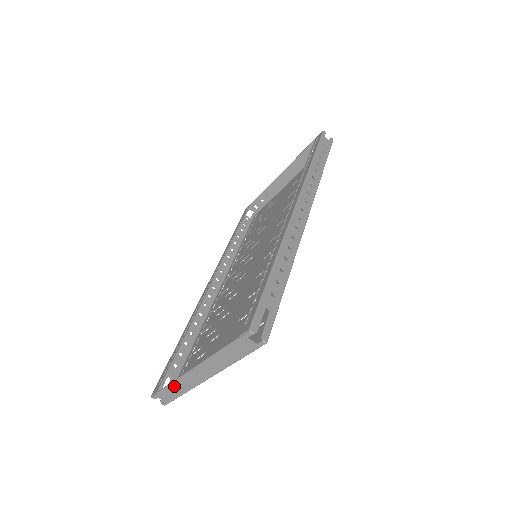
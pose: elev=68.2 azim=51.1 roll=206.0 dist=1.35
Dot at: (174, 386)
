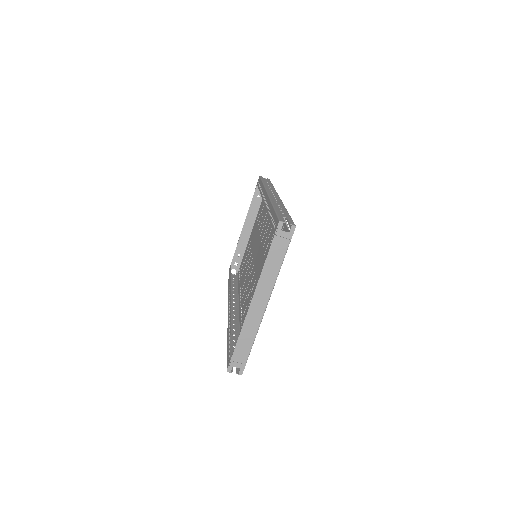
Dot at: (243, 337)
